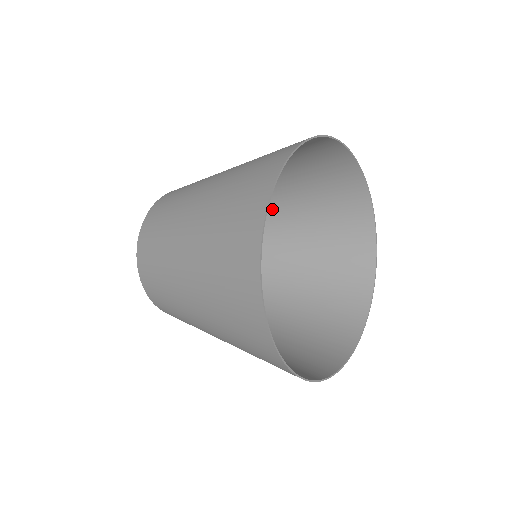
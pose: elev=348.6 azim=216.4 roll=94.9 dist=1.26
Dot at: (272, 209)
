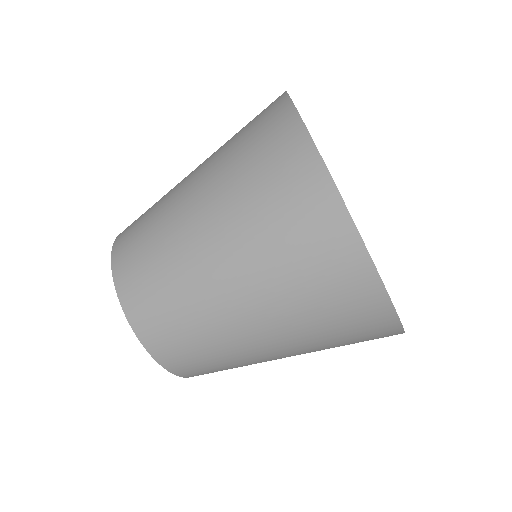
Dot at: occluded
